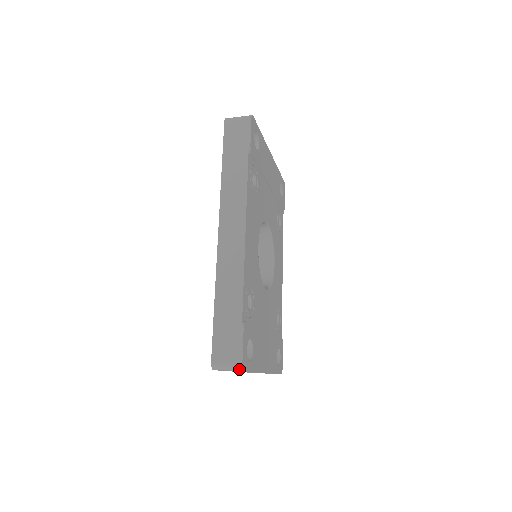
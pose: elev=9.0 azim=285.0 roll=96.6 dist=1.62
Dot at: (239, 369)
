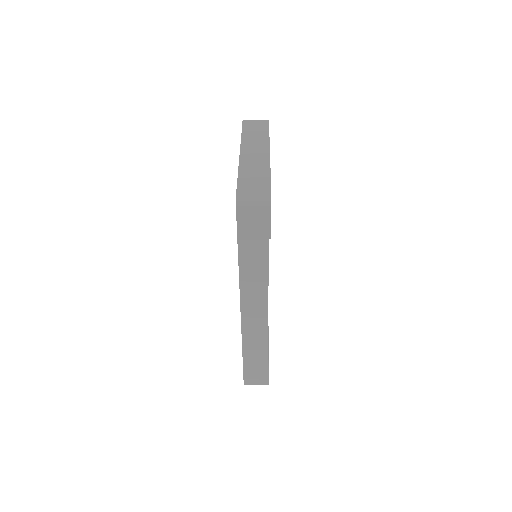
Dot at: occluded
